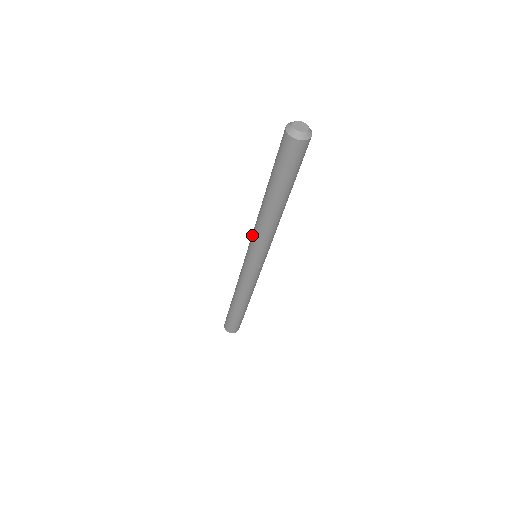
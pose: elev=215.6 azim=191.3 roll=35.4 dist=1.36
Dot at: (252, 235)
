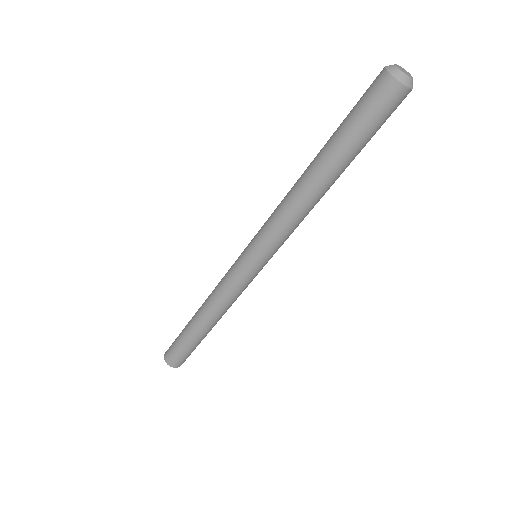
Dot at: (269, 217)
